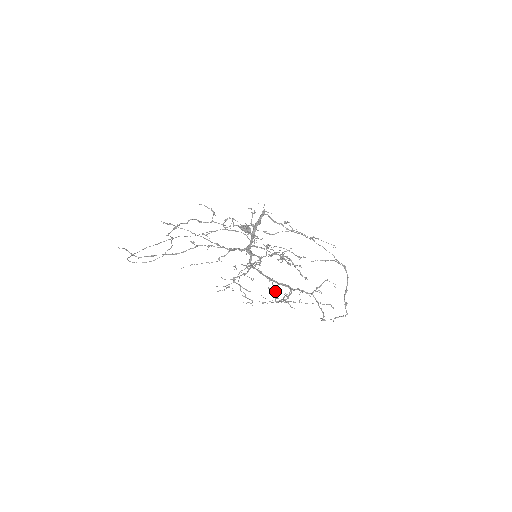
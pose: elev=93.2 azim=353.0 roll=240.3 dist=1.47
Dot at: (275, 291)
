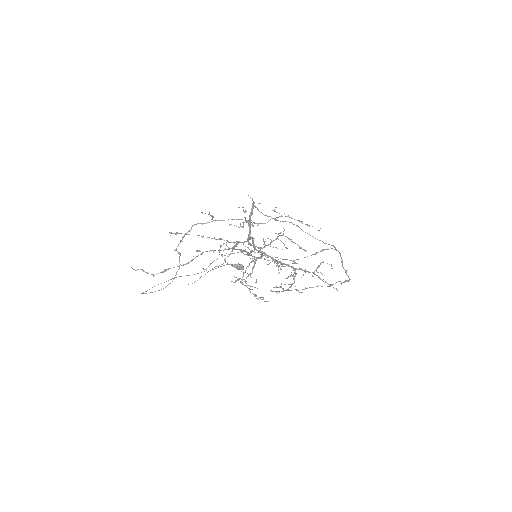
Dot at: (281, 286)
